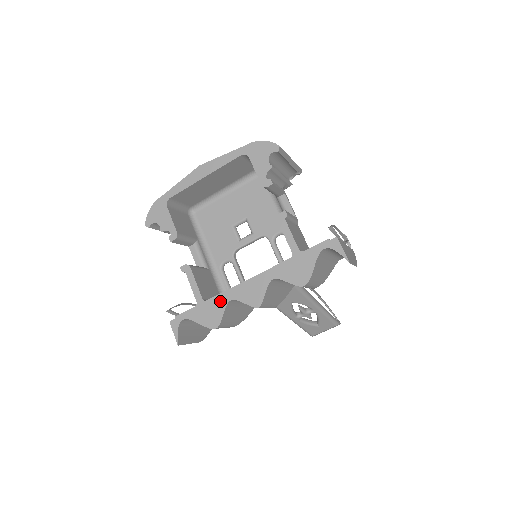
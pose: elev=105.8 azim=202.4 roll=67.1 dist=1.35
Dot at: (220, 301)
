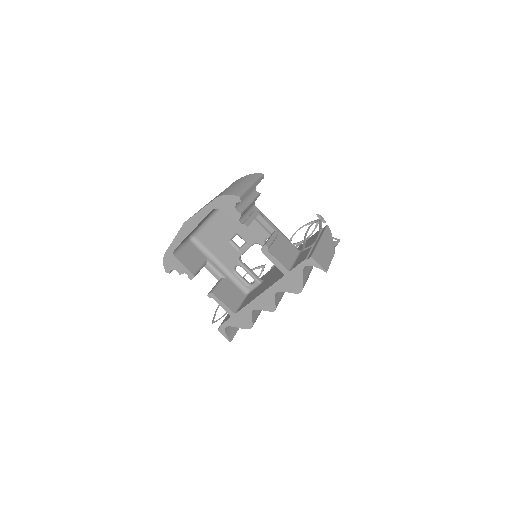
Dot at: (246, 312)
